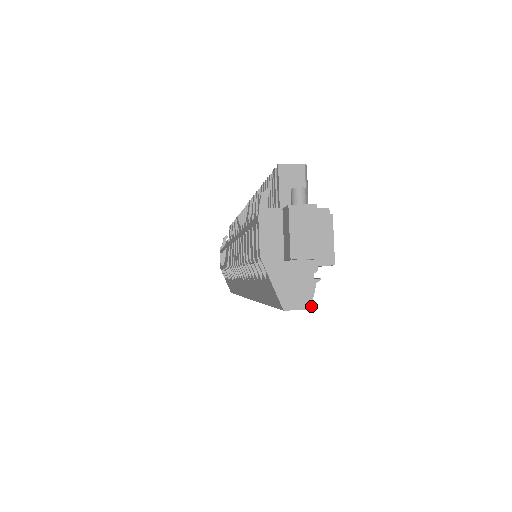
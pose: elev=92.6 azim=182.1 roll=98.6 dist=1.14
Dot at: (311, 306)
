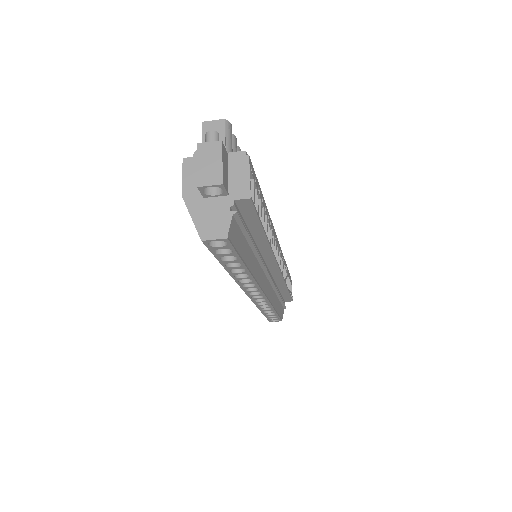
Dot at: (227, 235)
